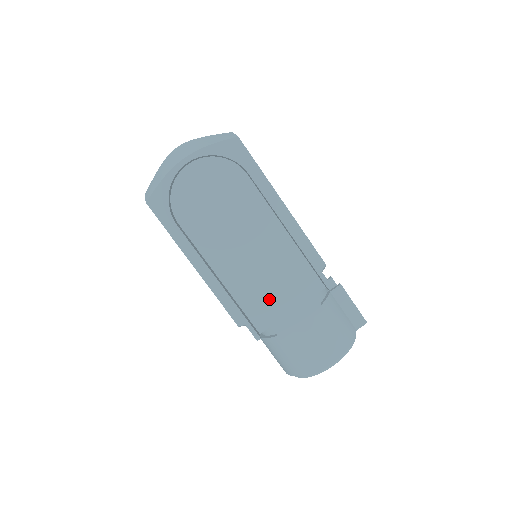
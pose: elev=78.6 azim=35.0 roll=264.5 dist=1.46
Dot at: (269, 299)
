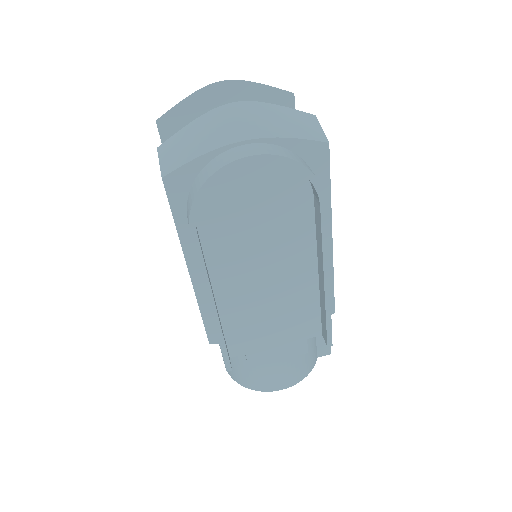
Dot at: (259, 330)
